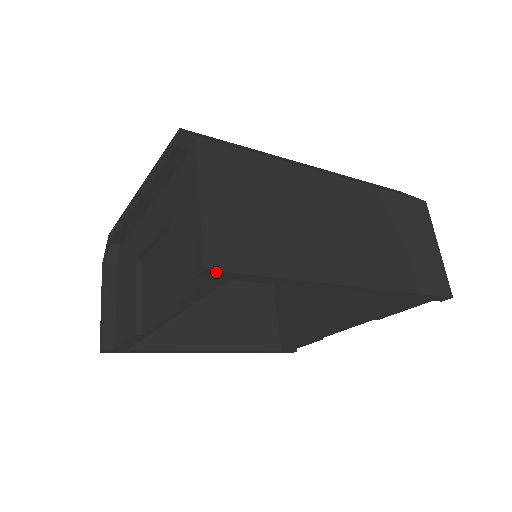
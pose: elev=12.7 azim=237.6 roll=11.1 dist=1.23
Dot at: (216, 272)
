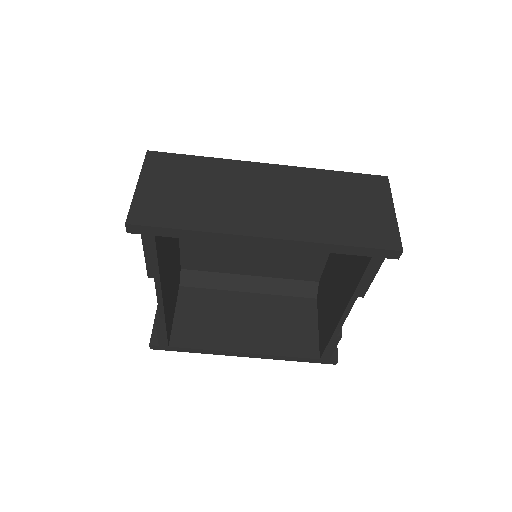
Dot at: (136, 226)
